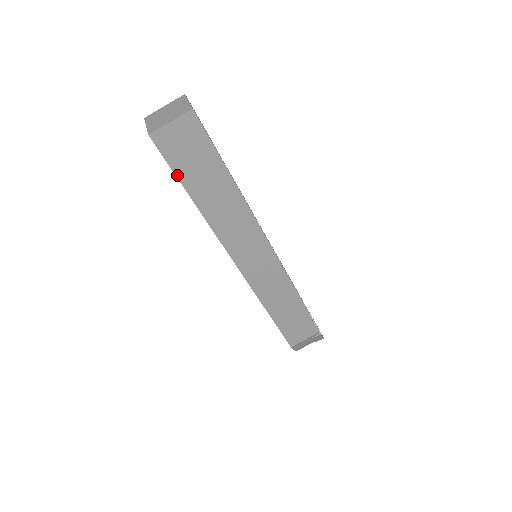
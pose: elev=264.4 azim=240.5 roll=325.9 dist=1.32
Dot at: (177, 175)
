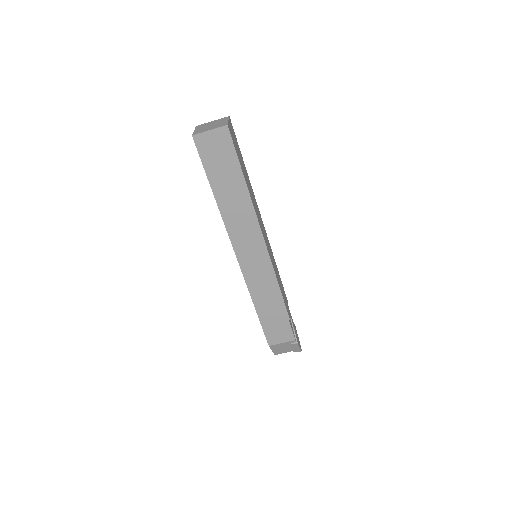
Dot at: (206, 170)
